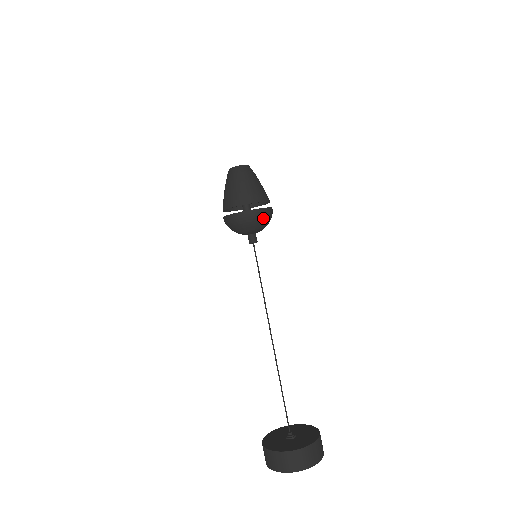
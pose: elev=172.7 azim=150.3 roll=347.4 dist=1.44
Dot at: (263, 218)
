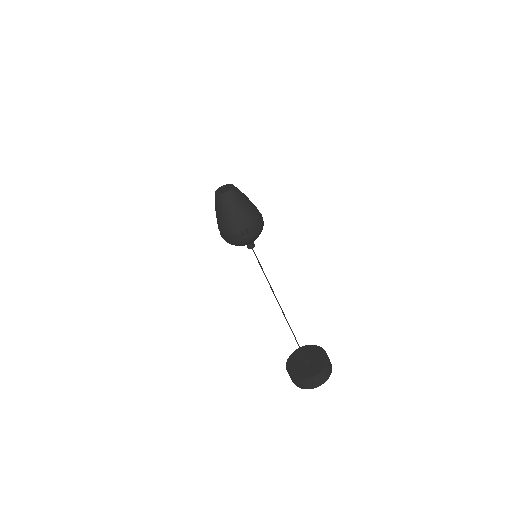
Dot at: (259, 233)
